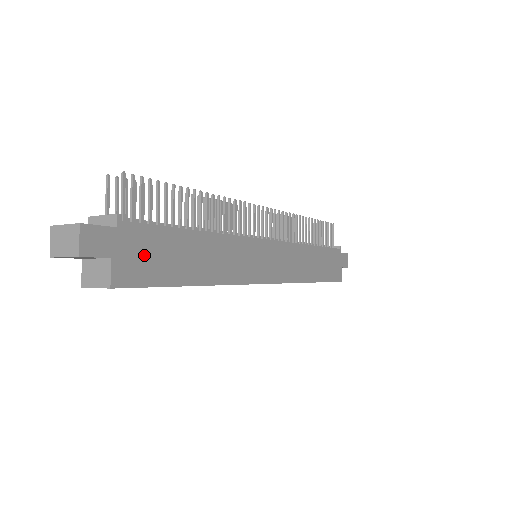
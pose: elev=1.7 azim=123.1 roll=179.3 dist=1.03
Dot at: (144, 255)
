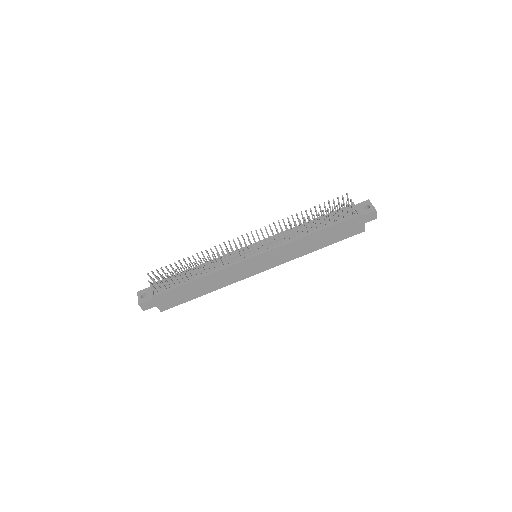
Dot at: (170, 299)
